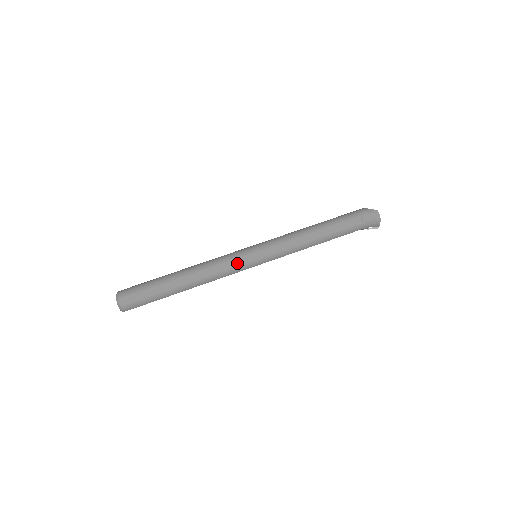
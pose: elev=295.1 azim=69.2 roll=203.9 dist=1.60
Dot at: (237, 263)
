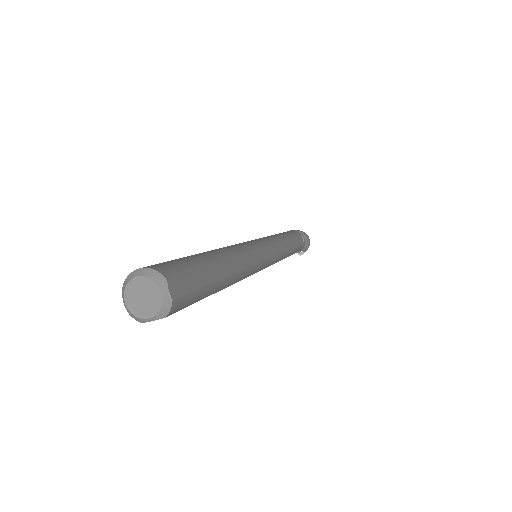
Dot at: (260, 257)
